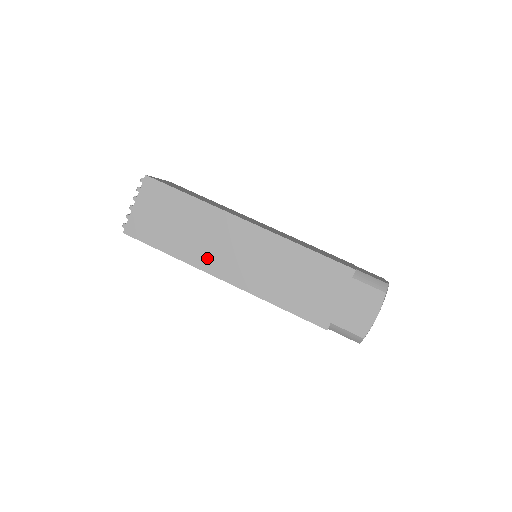
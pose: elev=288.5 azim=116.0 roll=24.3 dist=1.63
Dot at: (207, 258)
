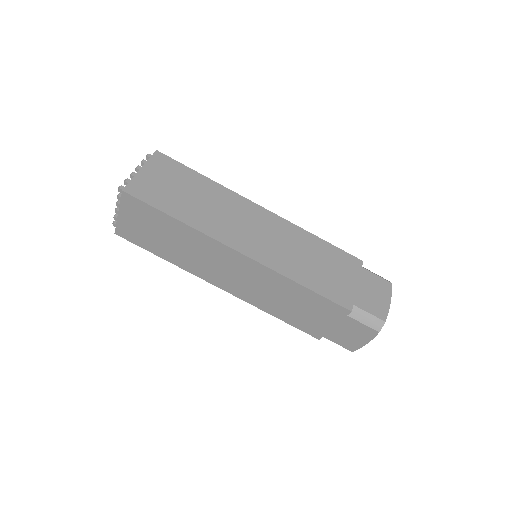
Dot at: (202, 270)
